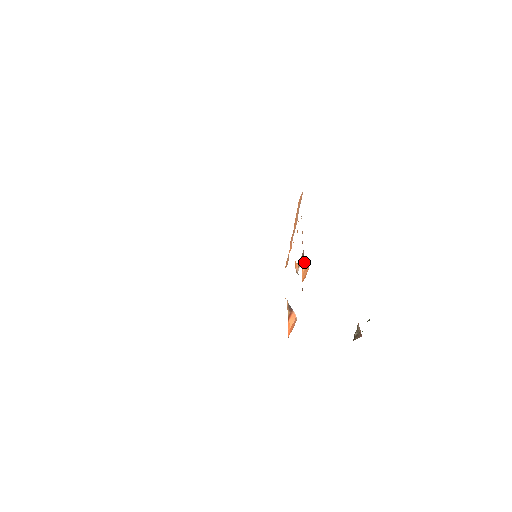
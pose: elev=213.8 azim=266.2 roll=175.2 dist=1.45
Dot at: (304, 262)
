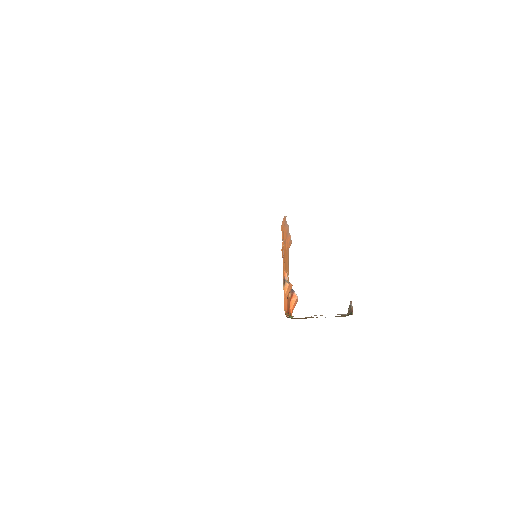
Dot at: (286, 285)
